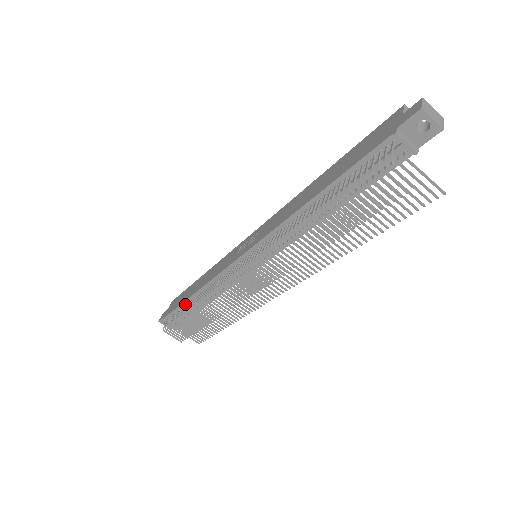
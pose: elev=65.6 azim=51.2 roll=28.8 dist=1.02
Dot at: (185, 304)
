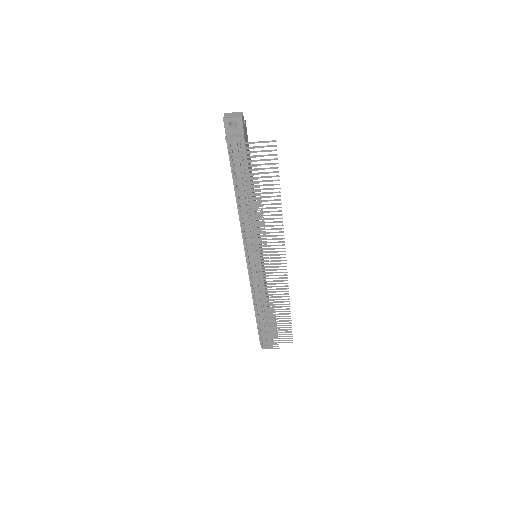
Dot at: occluded
